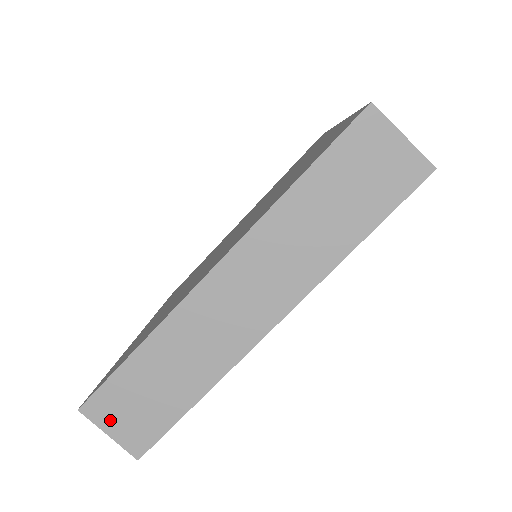
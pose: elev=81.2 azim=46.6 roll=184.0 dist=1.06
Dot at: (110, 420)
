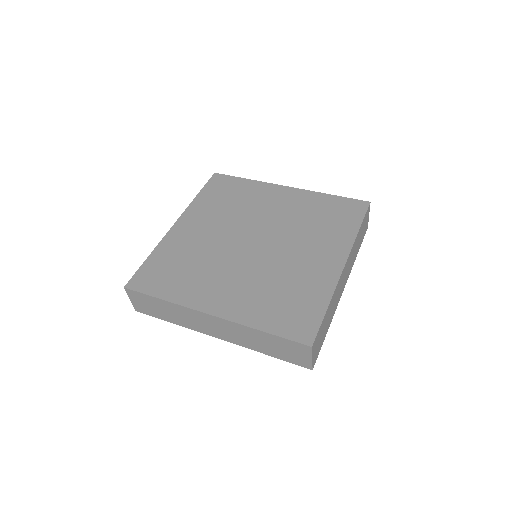
Dot at: (134, 299)
